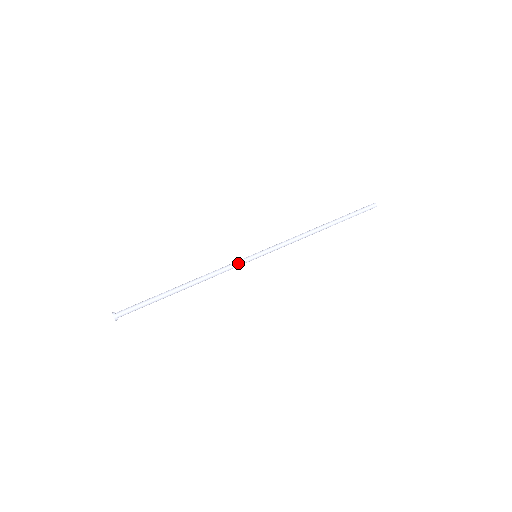
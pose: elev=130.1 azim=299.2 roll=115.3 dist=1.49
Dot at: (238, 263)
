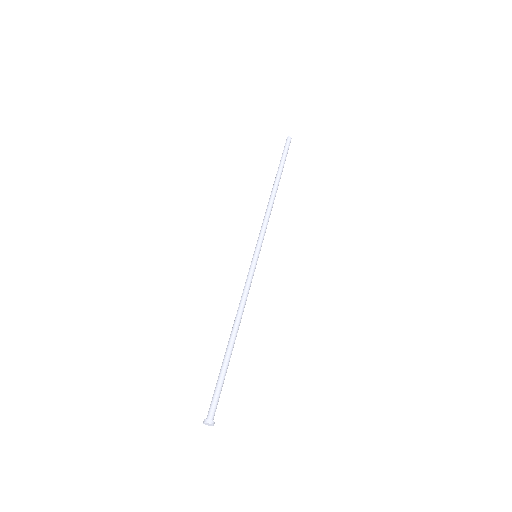
Dot at: (253, 275)
